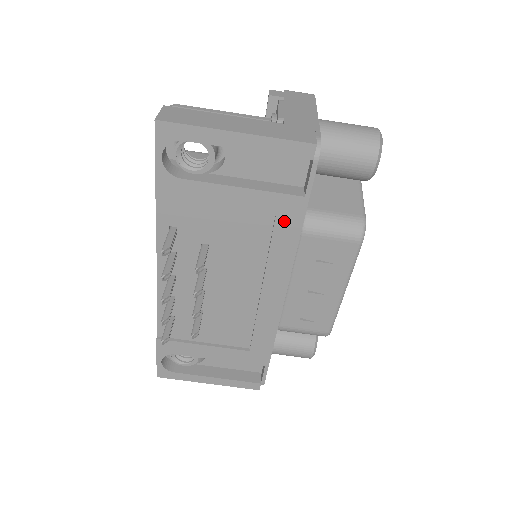
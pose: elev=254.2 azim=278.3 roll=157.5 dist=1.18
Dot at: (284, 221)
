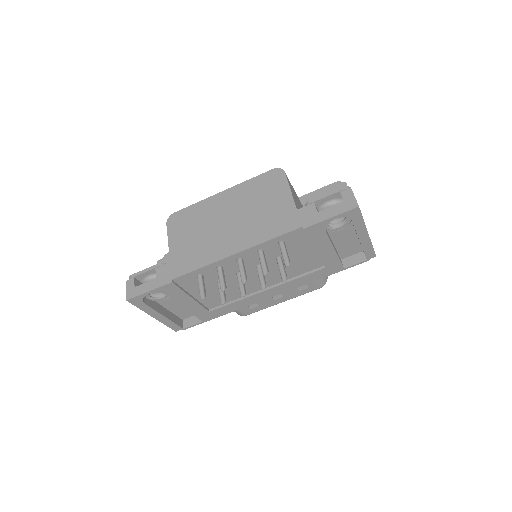
Dot at: (324, 271)
